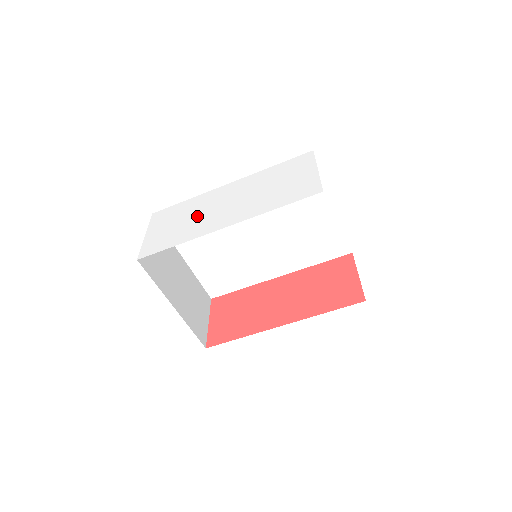
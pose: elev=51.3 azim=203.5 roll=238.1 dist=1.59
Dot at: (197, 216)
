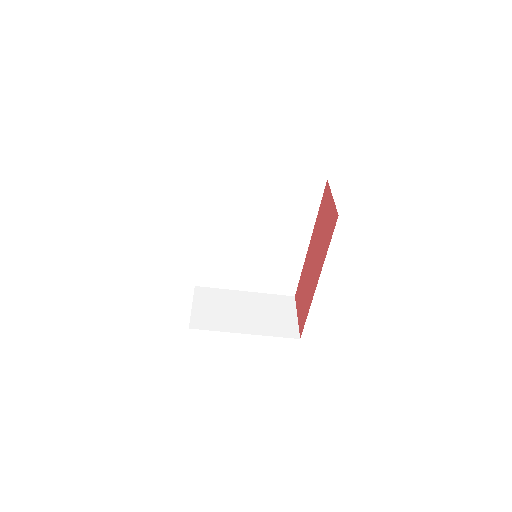
Dot at: occluded
